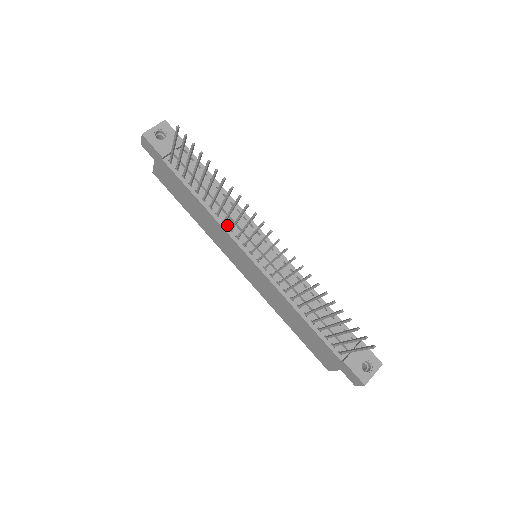
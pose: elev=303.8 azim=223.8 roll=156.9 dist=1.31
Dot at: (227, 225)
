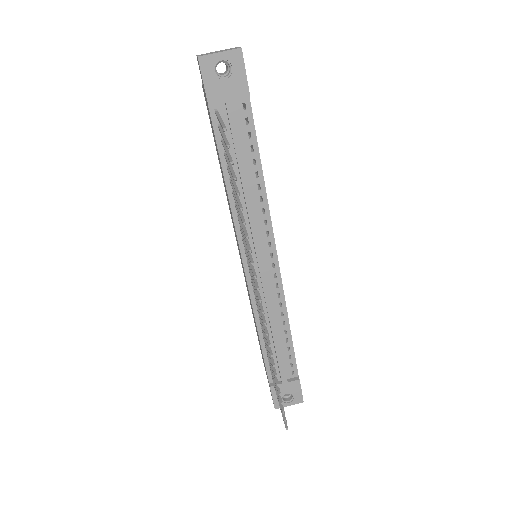
Dot at: occluded
